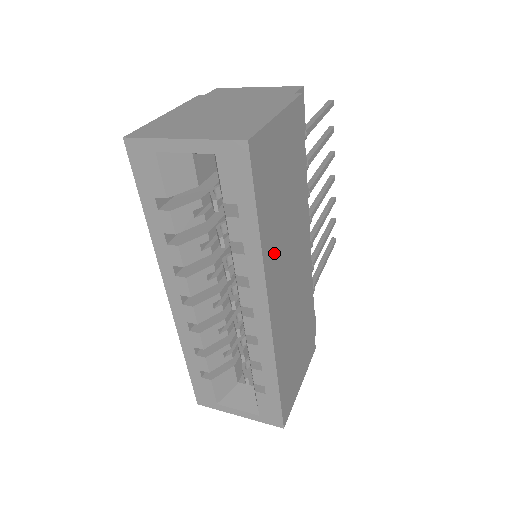
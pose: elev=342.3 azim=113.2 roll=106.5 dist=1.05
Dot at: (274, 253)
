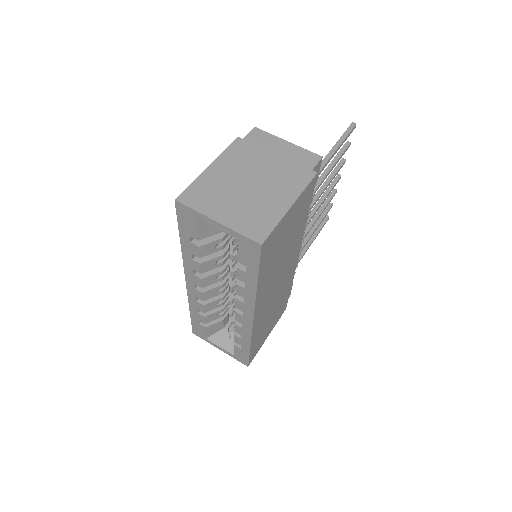
Dot at: (266, 285)
